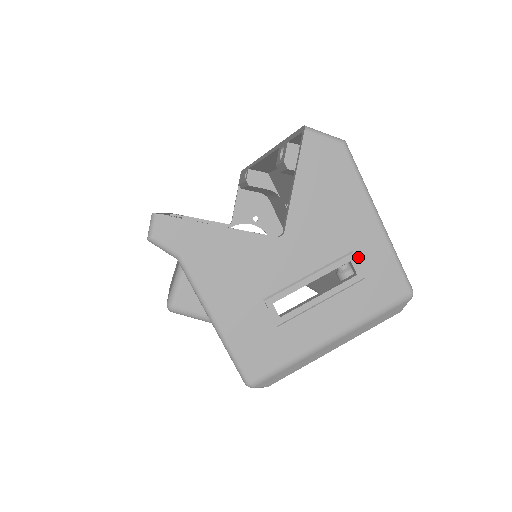
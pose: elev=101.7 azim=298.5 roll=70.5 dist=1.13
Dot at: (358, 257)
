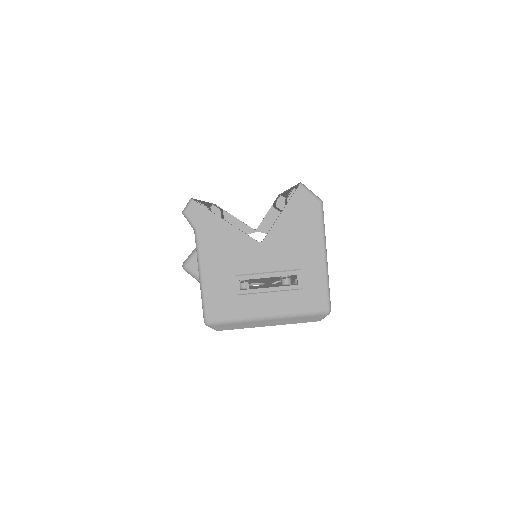
Dot at: (303, 274)
